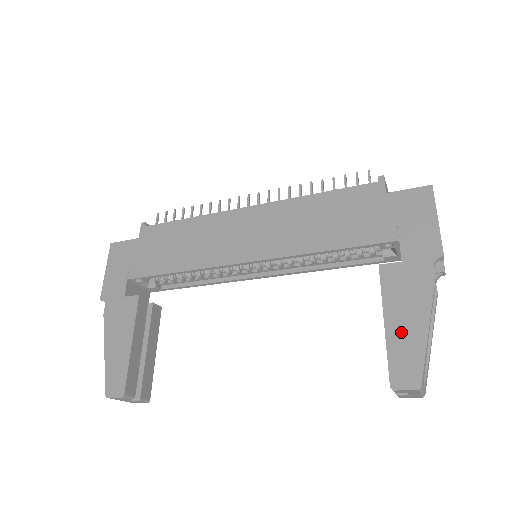
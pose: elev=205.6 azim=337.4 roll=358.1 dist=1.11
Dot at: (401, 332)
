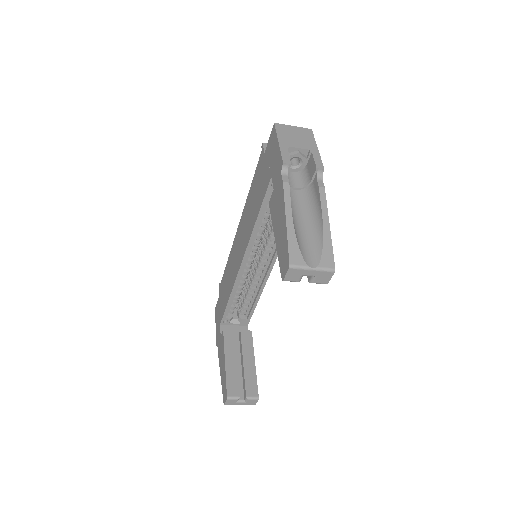
Dot at: (279, 237)
